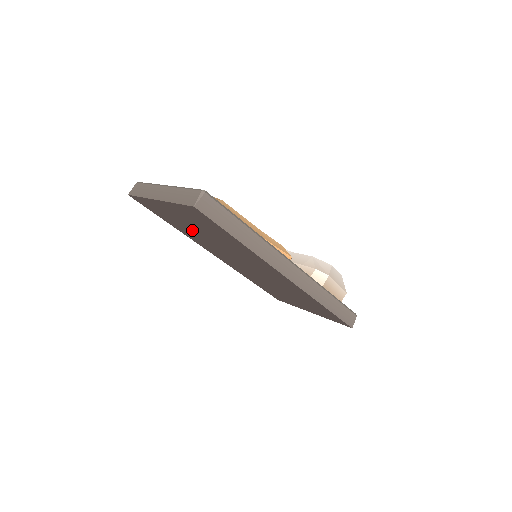
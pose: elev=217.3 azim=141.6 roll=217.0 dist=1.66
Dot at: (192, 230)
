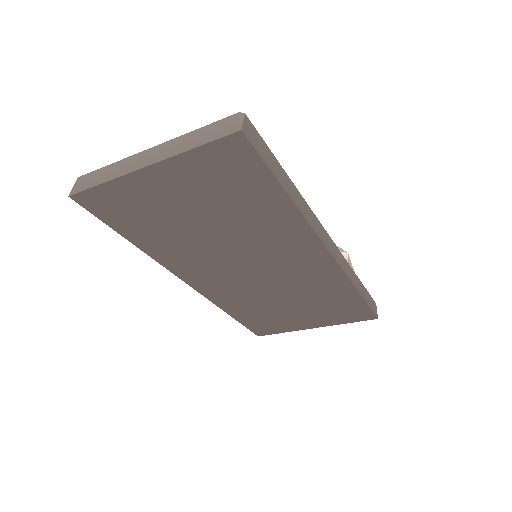
Dot at: (180, 227)
